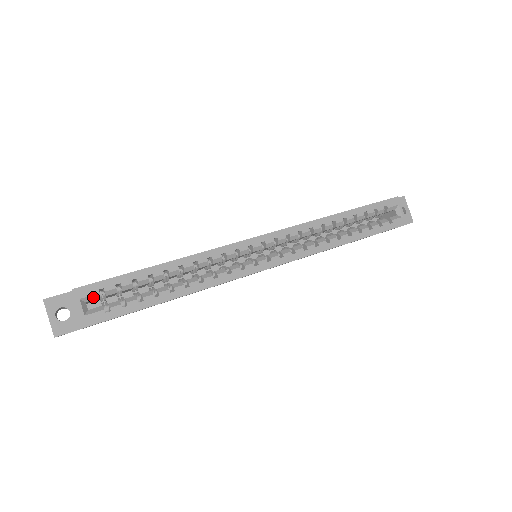
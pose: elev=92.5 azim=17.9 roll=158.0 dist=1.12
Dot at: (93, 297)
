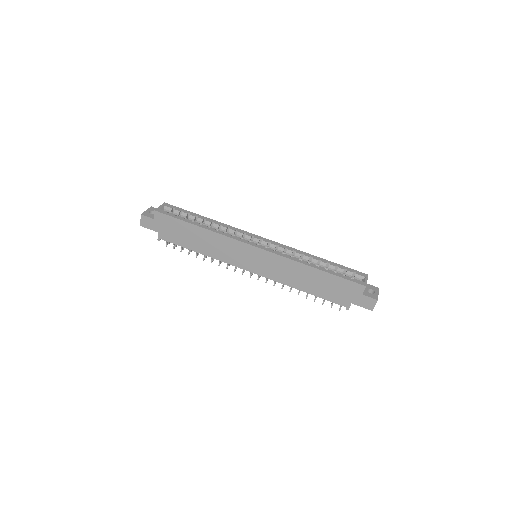
Dot at: (169, 209)
